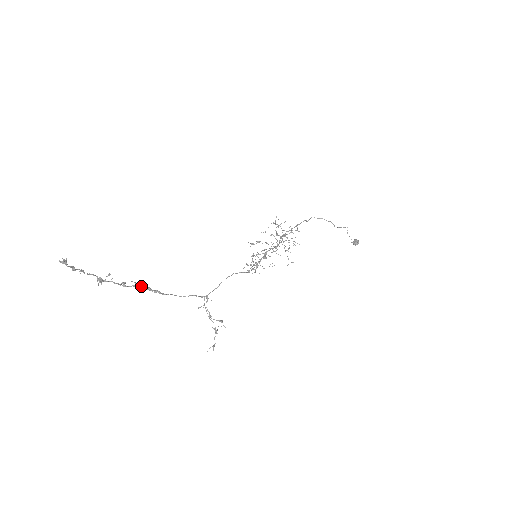
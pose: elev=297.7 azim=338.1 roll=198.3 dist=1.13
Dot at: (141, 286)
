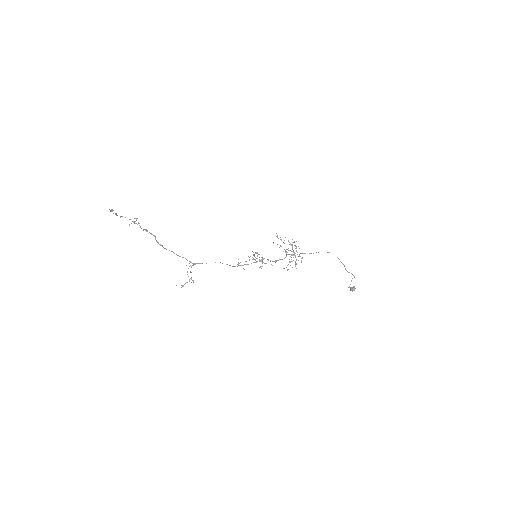
Dot at: (155, 238)
